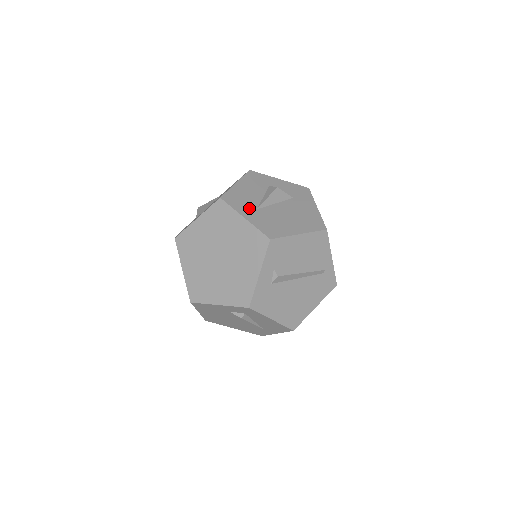
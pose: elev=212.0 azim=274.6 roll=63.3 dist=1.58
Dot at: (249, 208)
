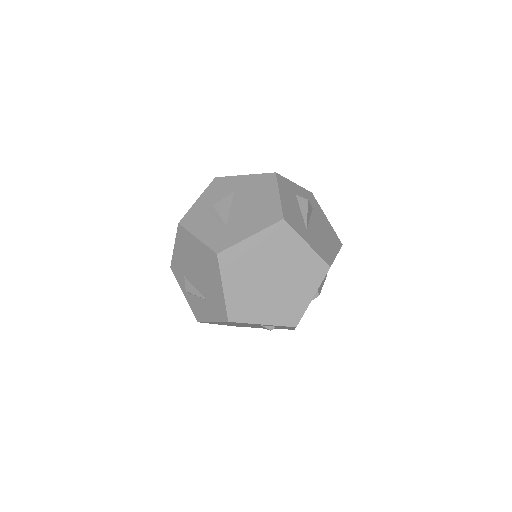
Dot at: (303, 229)
